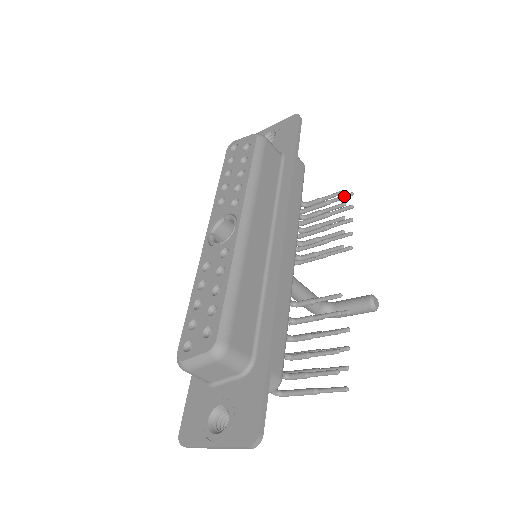
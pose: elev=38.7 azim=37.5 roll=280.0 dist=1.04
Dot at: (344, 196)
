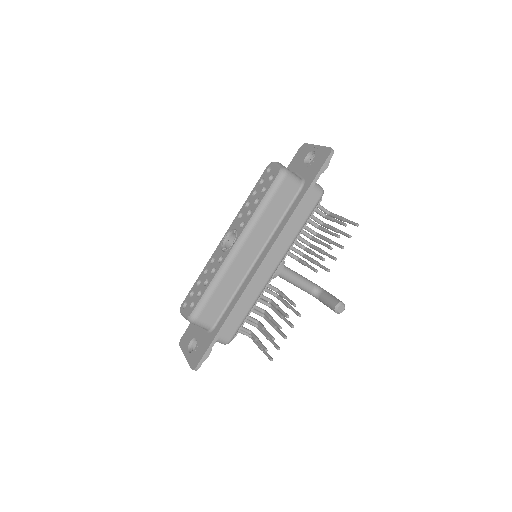
Dot at: (352, 223)
